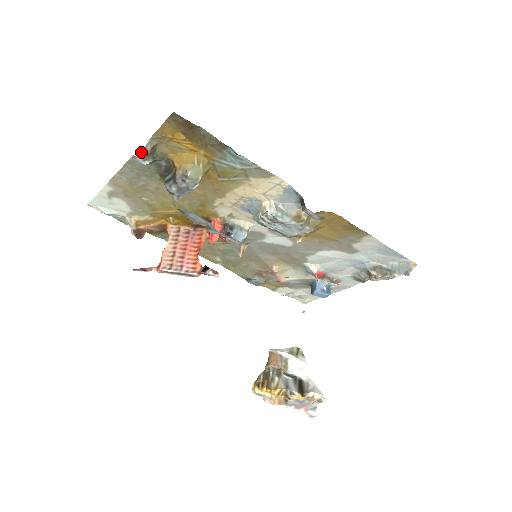
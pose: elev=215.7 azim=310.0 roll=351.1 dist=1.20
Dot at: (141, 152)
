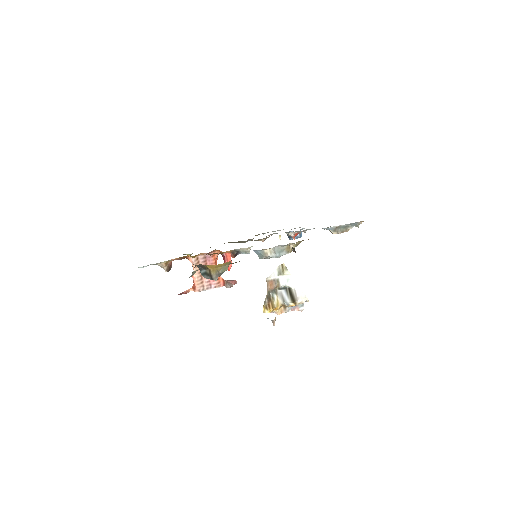
Dot at: occluded
